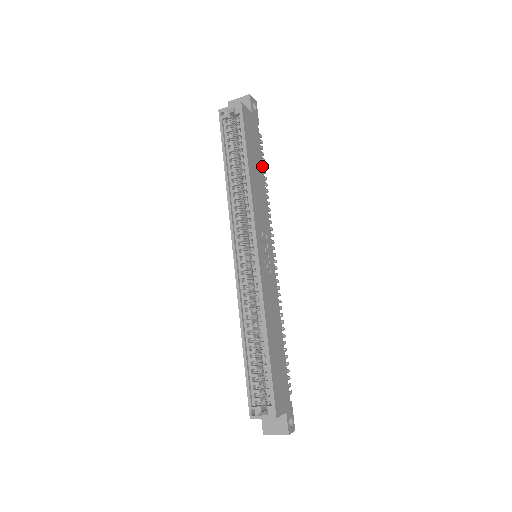
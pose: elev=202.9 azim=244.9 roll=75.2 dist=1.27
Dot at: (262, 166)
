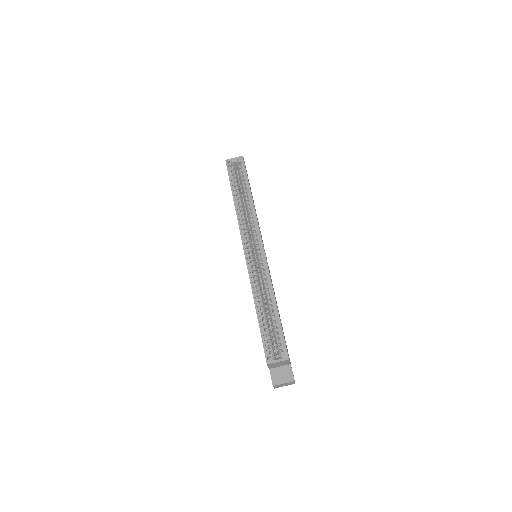
Dot at: occluded
